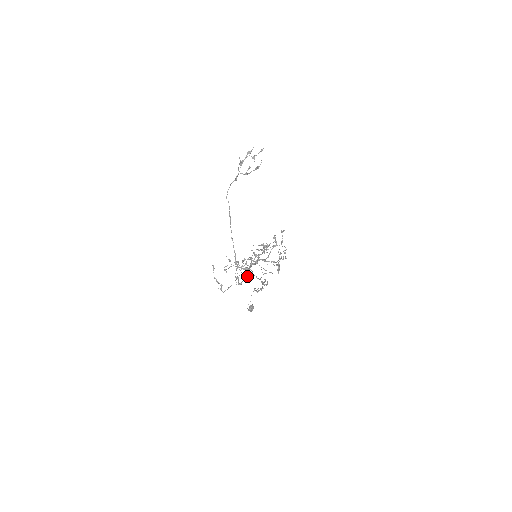
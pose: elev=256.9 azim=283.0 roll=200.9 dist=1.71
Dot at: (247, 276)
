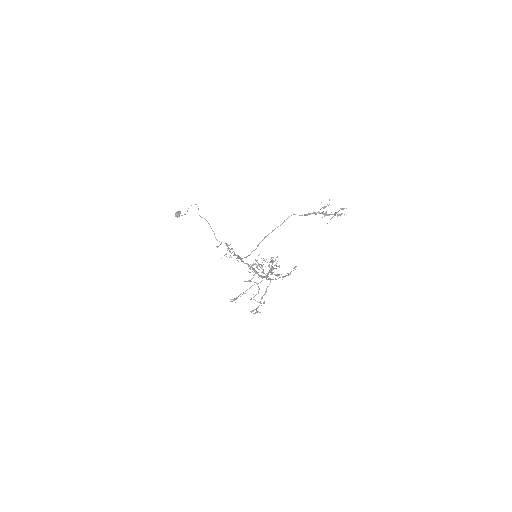
Dot at: occluded
